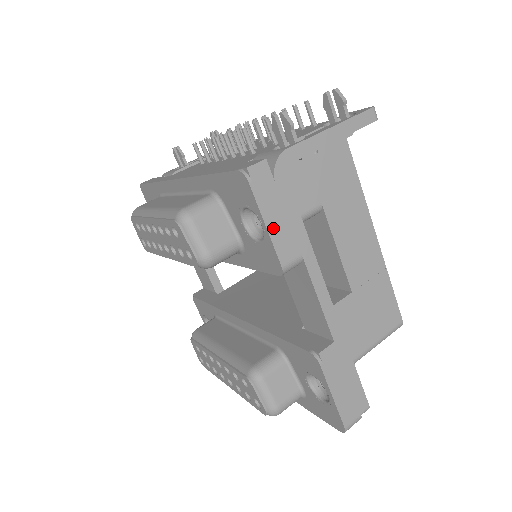
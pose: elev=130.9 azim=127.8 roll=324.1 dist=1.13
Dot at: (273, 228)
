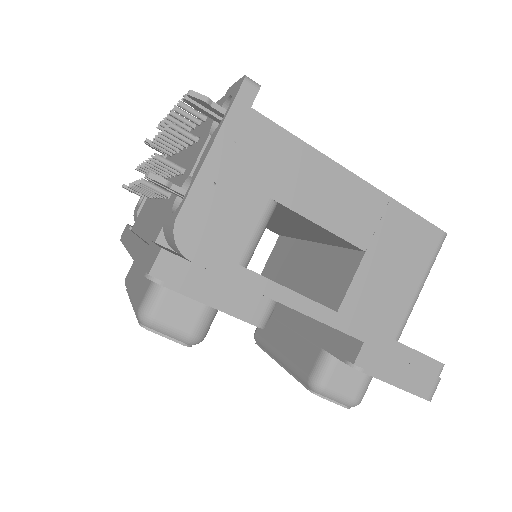
Dot at: (220, 302)
